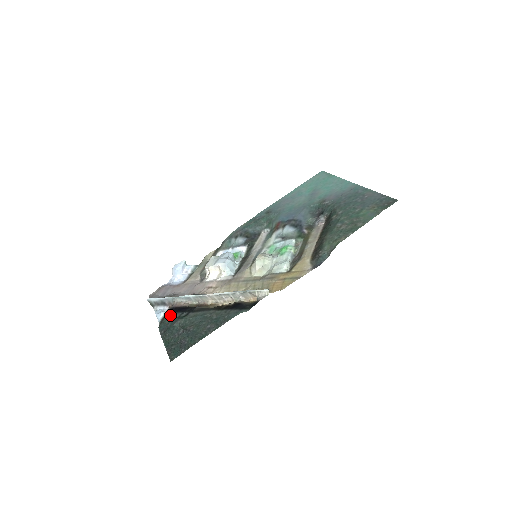
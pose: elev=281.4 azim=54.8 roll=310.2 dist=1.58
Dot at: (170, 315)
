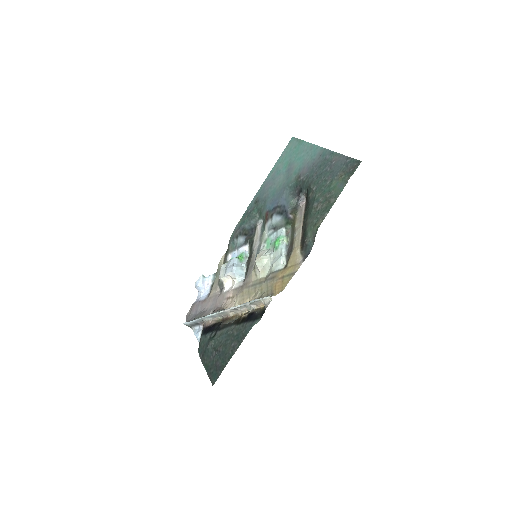
Dot at: (203, 337)
